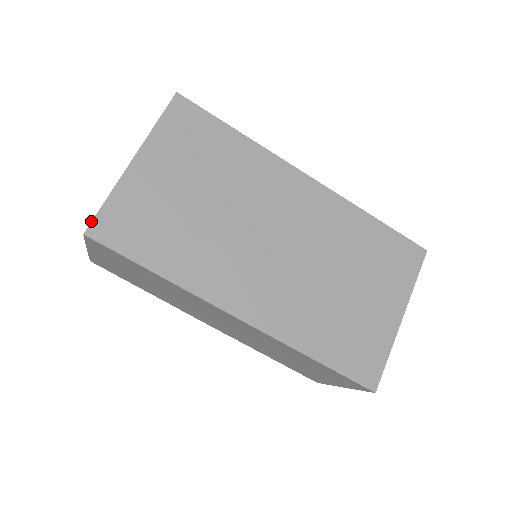
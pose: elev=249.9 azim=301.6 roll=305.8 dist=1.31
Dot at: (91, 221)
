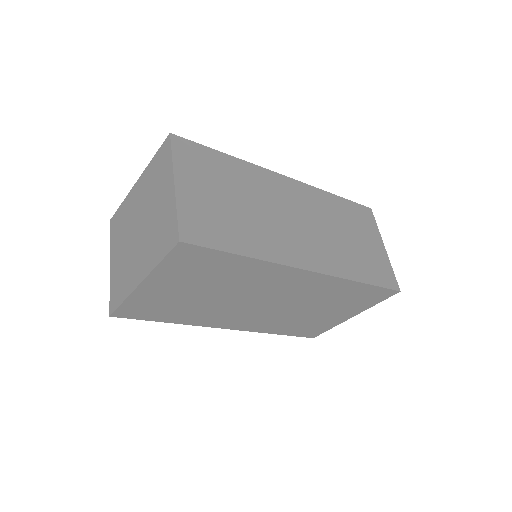
Dot at: (113, 312)
